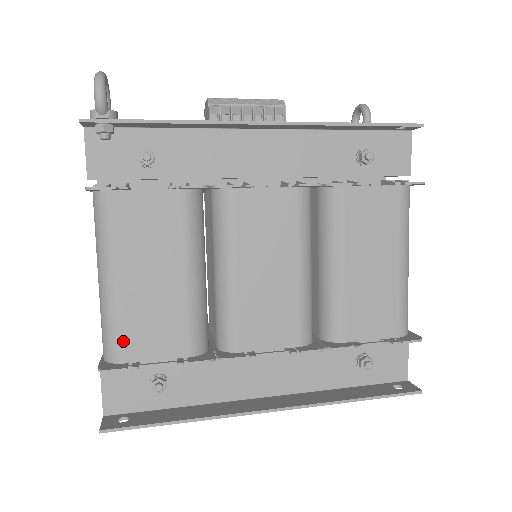
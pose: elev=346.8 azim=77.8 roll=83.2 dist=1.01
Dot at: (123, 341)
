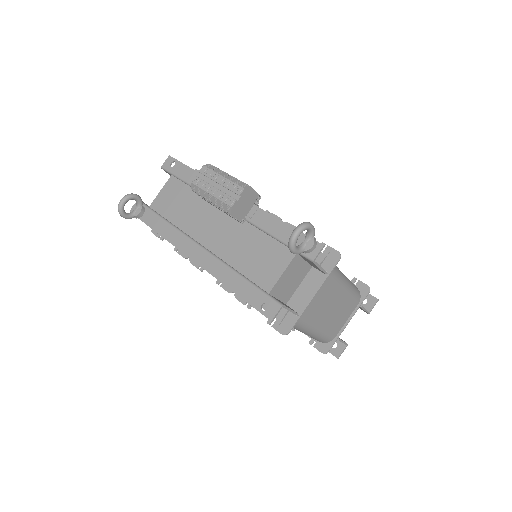
Dot at: occluded
